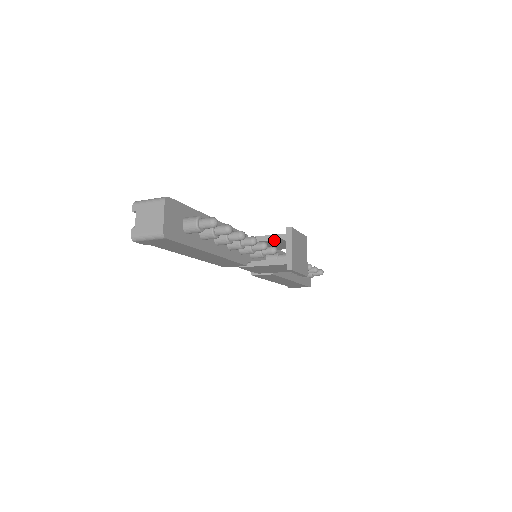
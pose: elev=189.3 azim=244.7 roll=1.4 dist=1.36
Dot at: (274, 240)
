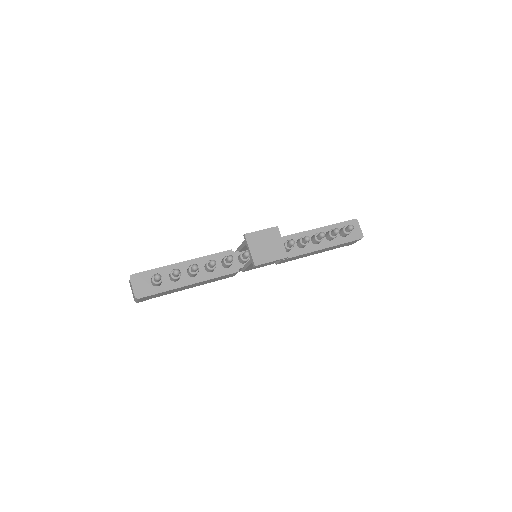
Dot at: (244, 246)
